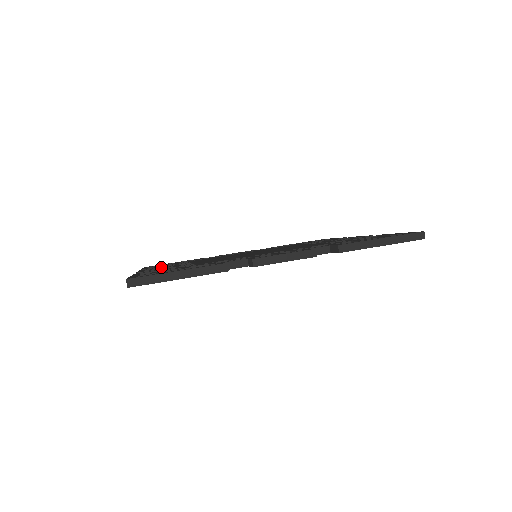
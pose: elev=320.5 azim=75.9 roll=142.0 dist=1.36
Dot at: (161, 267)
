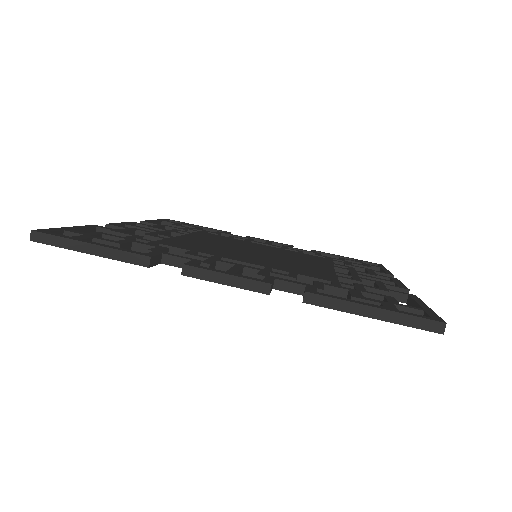
Dot at: (152, 227)
